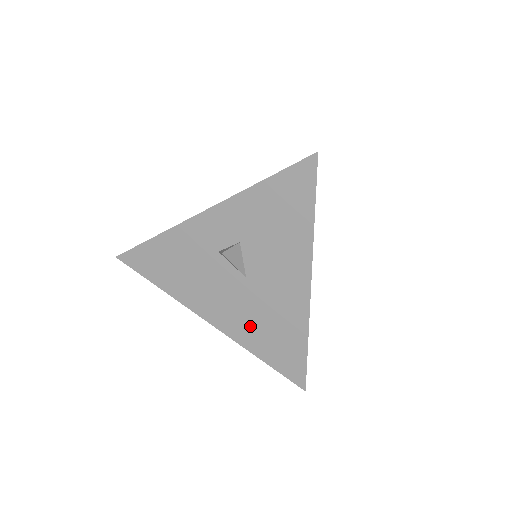
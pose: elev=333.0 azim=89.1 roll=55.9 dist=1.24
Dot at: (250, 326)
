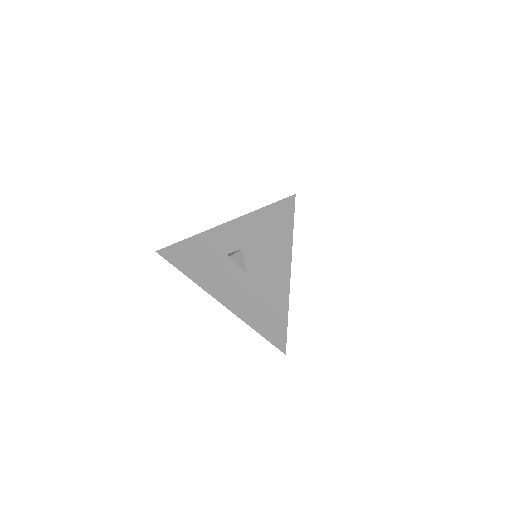
Dot at: (248, 307)
